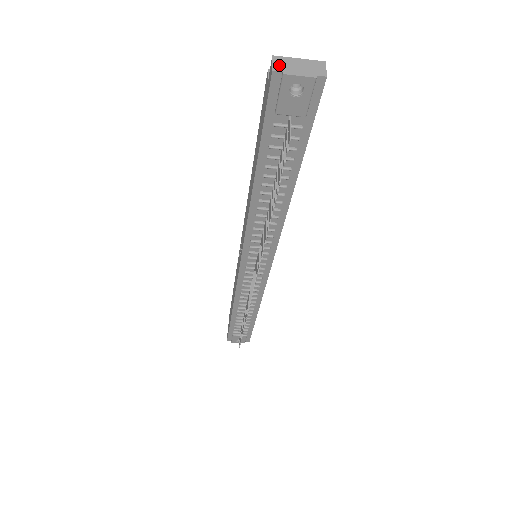
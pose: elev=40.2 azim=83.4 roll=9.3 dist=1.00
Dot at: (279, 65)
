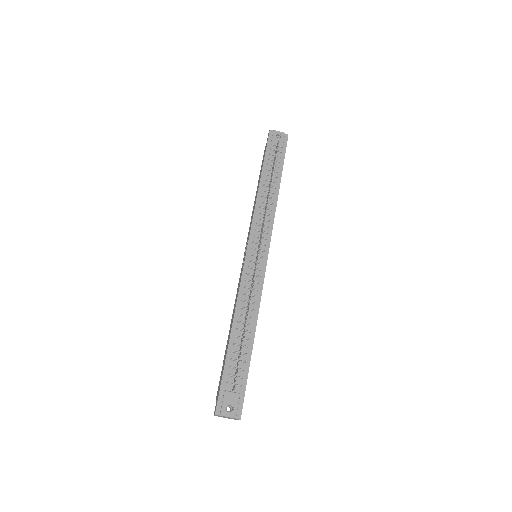
Dot at: (271, 132)
